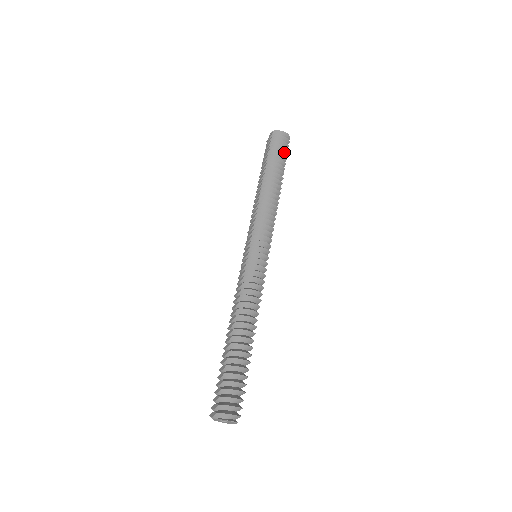
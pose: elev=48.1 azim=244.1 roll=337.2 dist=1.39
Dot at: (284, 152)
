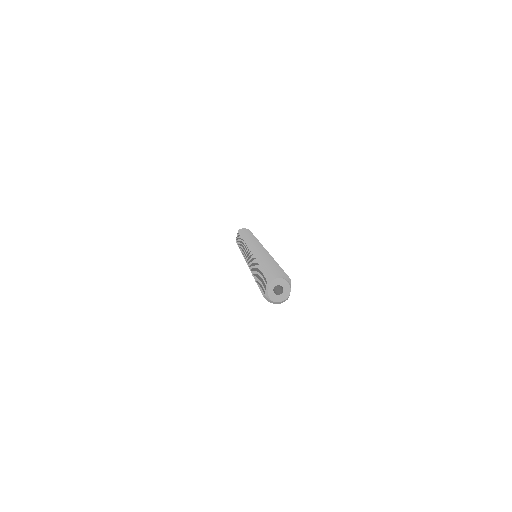
Dot at: occluded
